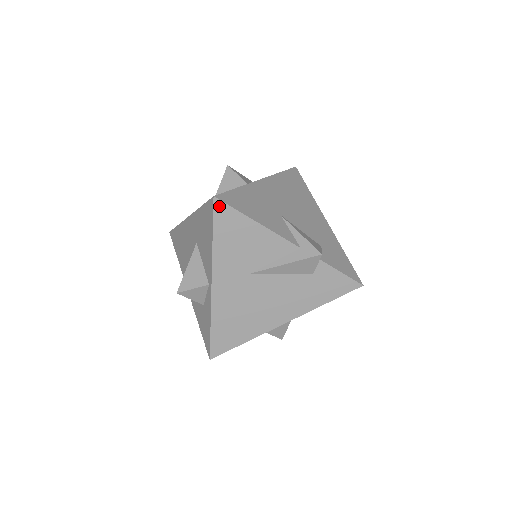
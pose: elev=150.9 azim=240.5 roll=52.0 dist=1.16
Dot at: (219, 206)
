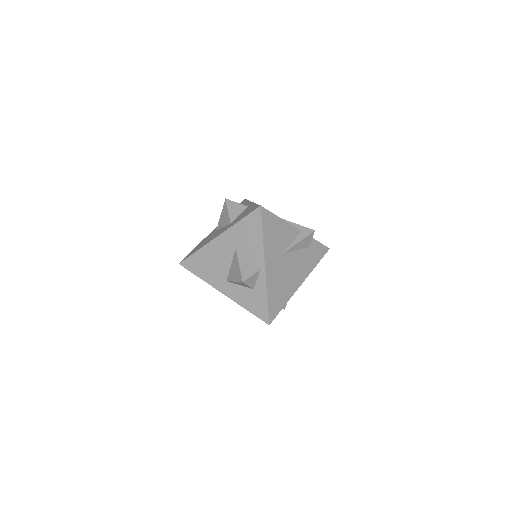
Dot at: (264, 212)
